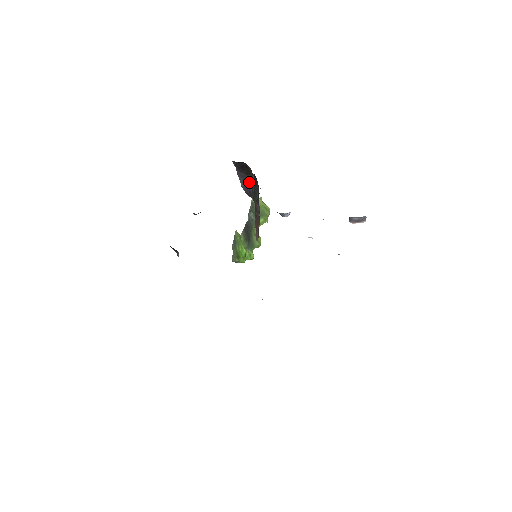
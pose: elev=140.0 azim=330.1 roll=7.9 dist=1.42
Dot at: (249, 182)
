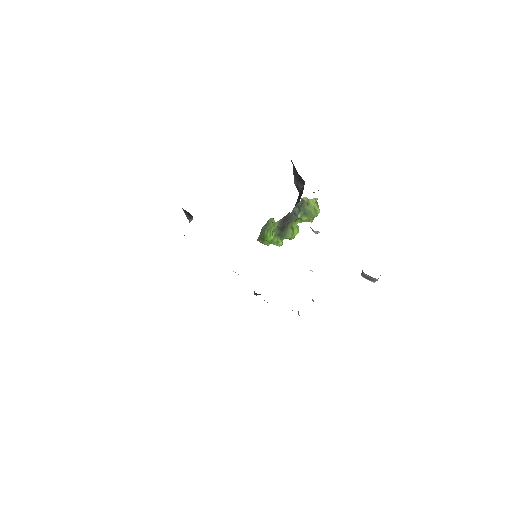
Dot at: (301, 184)
